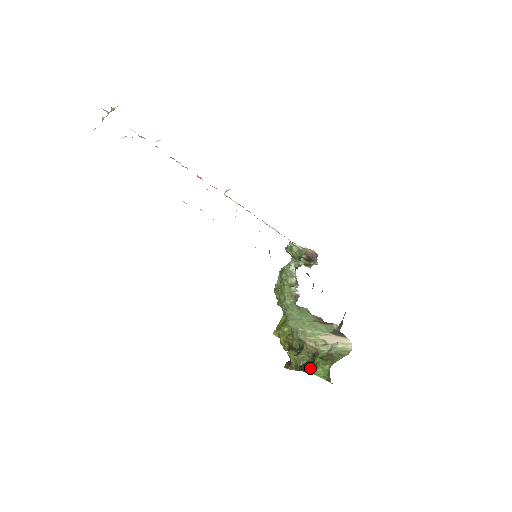
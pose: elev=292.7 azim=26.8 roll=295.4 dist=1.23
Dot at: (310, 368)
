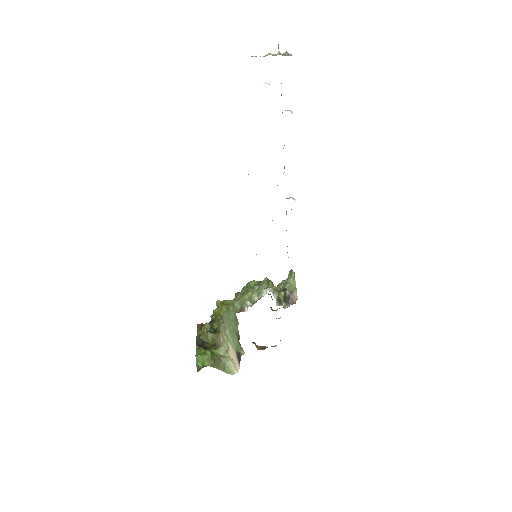
Dot at: (201, 349)
